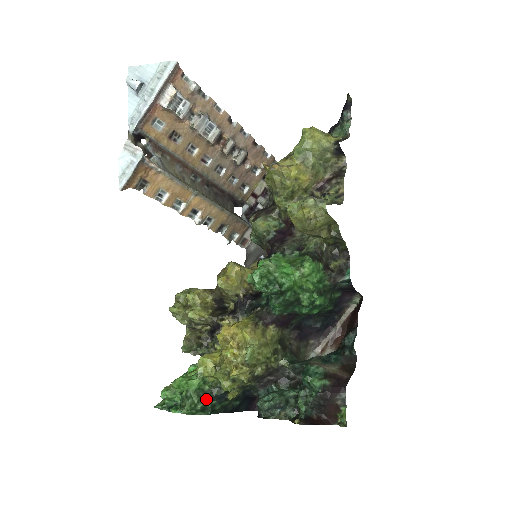
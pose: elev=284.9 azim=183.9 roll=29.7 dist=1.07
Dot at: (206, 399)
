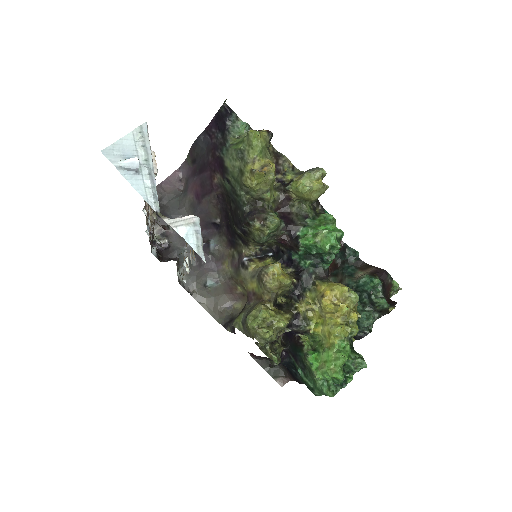
Dot at: (355, 351)
